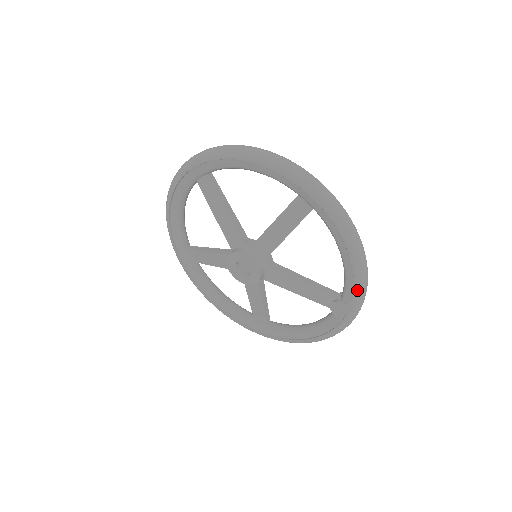
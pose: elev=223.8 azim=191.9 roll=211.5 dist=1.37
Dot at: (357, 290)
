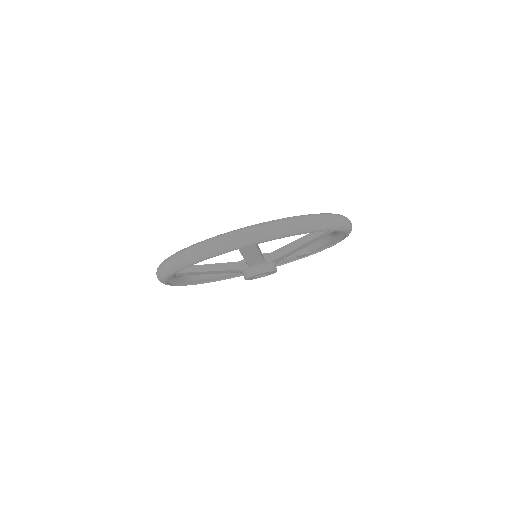
Dot at: occluded
